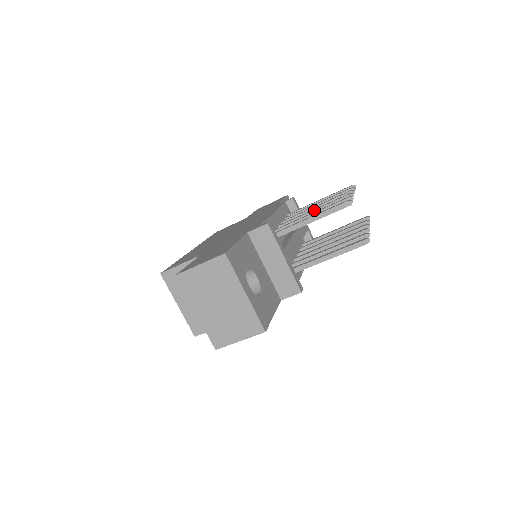
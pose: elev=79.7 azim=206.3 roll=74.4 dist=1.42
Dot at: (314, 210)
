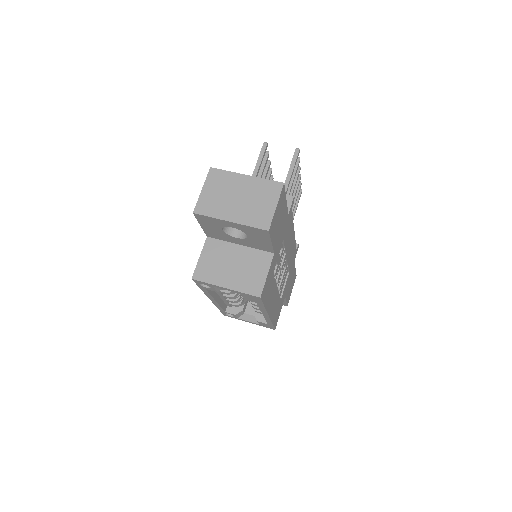
Dot at: occluded
